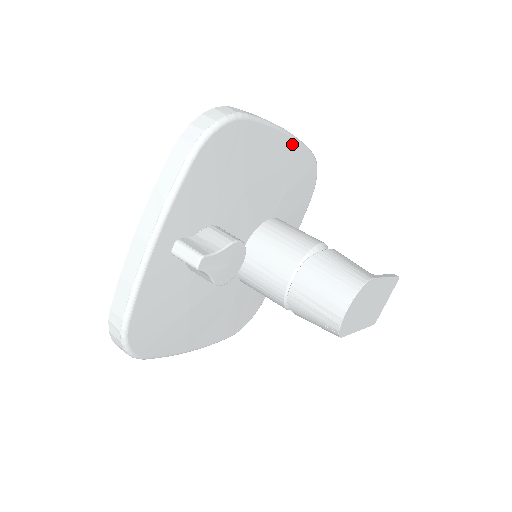
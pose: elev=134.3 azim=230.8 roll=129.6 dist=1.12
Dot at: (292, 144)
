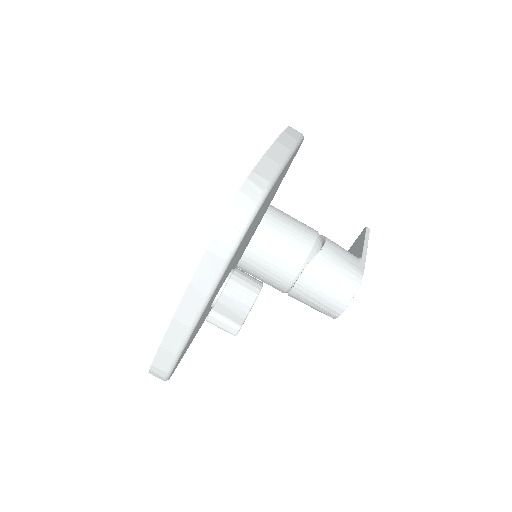
Dot at: (293, 155)
